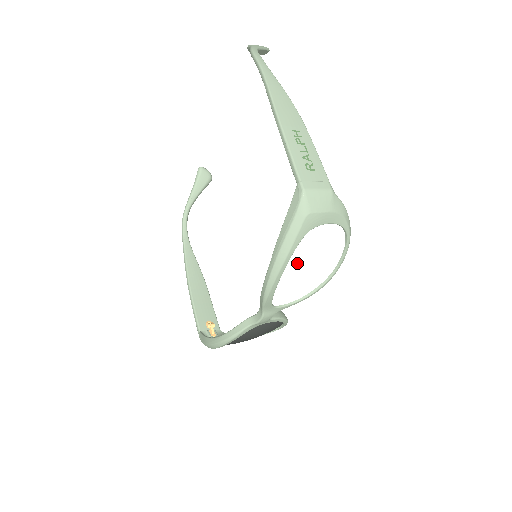
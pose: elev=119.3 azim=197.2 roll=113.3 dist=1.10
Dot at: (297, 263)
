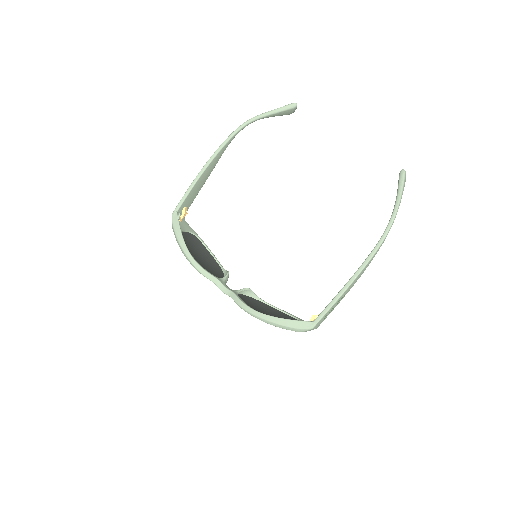
Dot at: occluded
